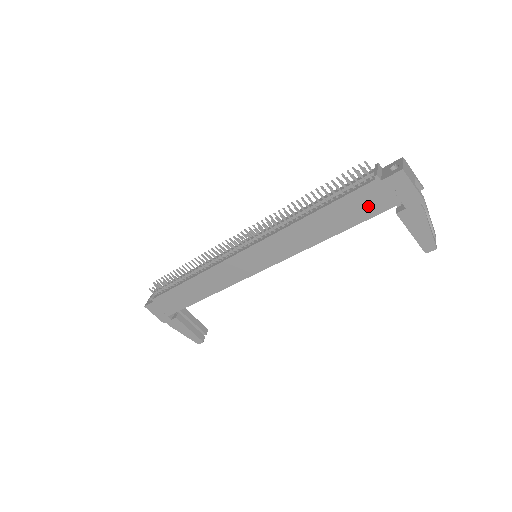
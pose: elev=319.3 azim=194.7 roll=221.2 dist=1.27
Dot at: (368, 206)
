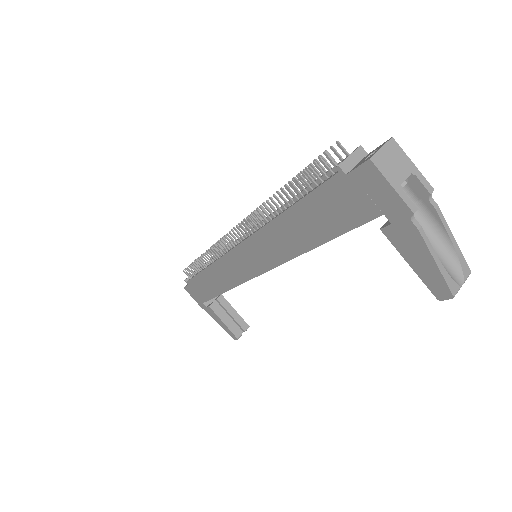
Dot at: (341, 212)
